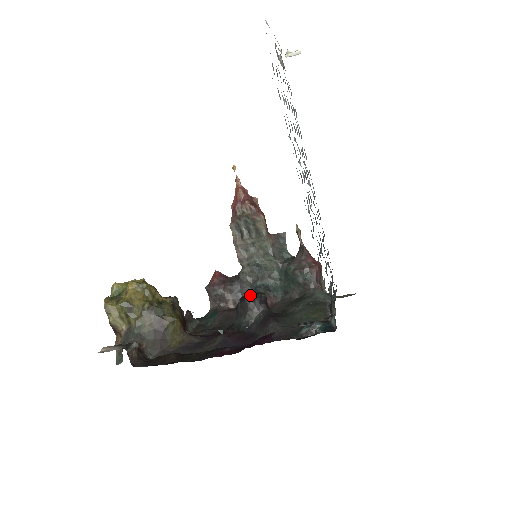
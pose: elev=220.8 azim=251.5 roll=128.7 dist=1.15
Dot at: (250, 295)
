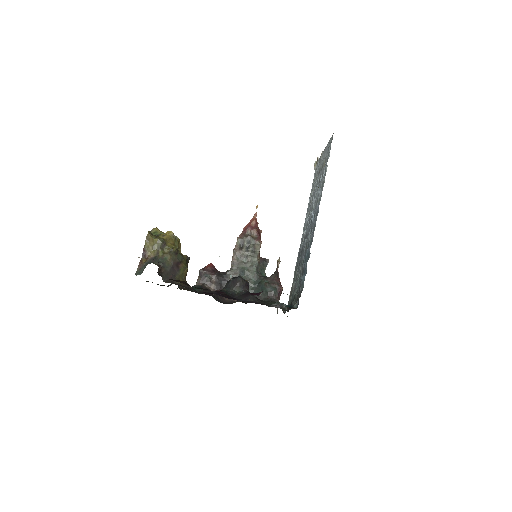
Dot at: occluded
